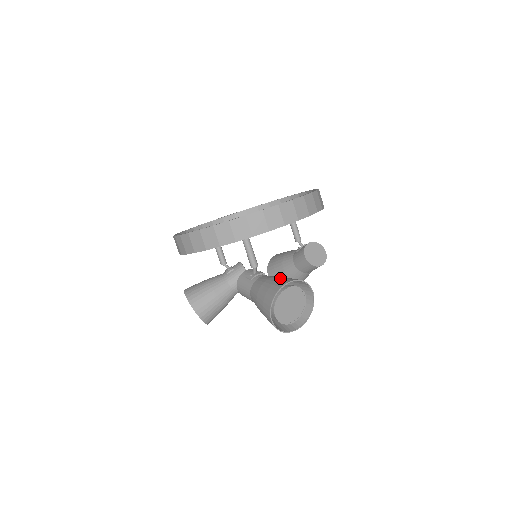
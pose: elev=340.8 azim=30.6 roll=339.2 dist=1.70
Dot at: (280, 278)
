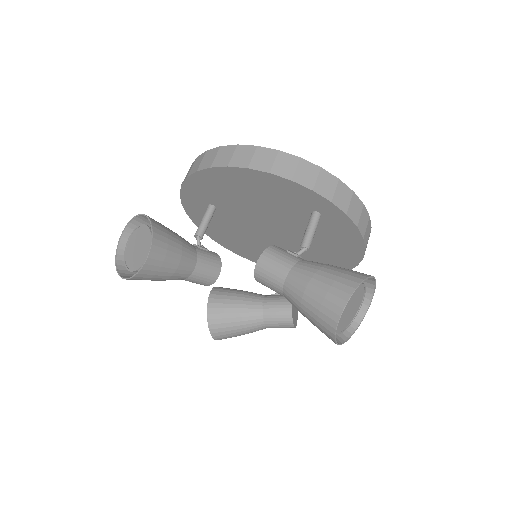
Dot at: occluded
